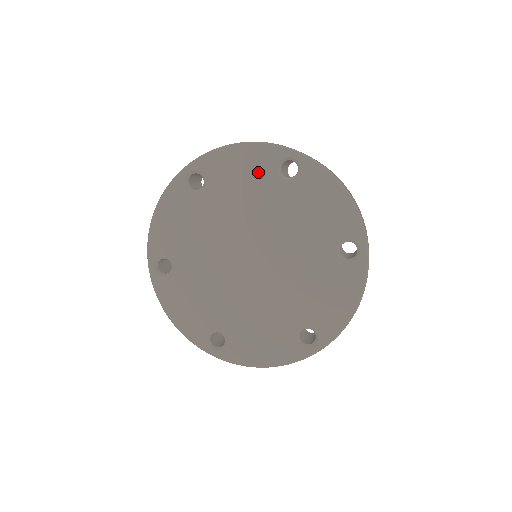
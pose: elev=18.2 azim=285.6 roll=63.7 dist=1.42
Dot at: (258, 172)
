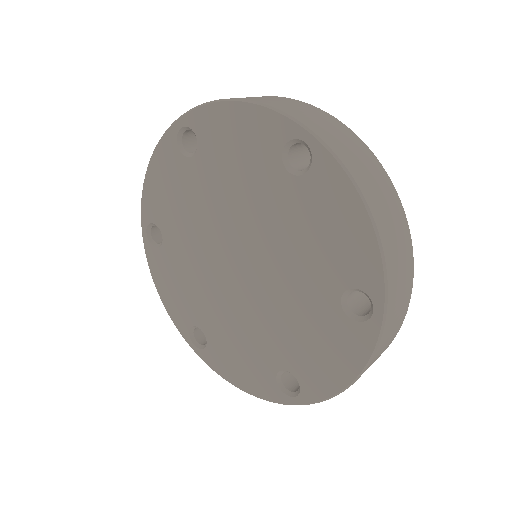
Dot at: (257, 150)
